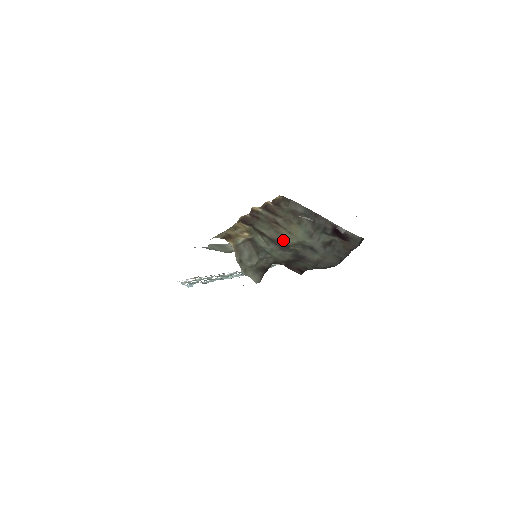
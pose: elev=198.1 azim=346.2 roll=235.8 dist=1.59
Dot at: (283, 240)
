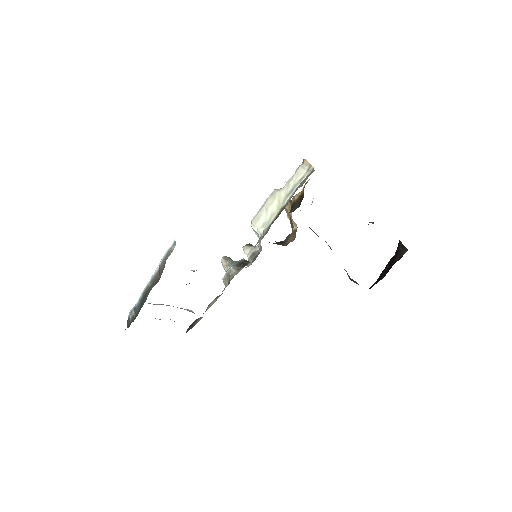
Dot at: occluded
